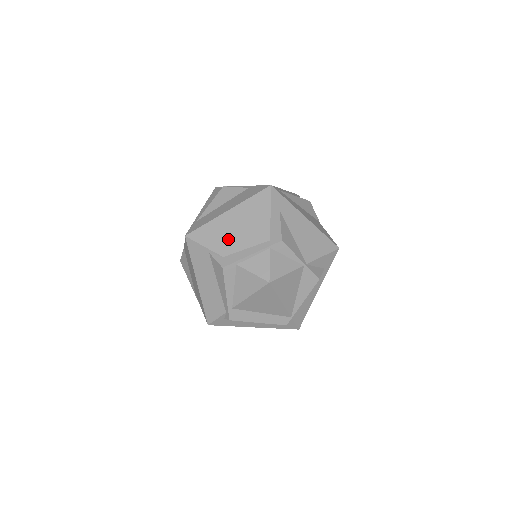
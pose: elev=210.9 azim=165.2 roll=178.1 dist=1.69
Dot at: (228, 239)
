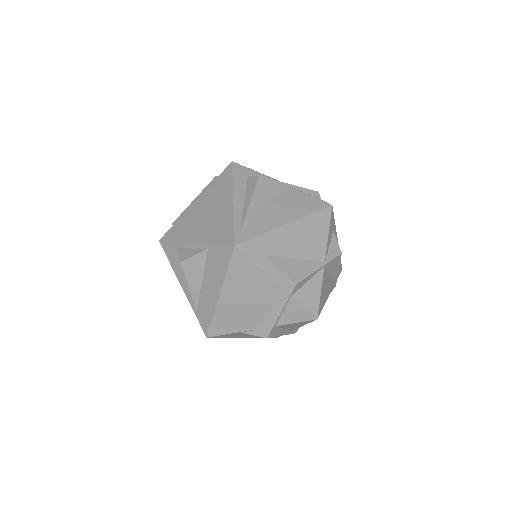
Dot at: (246, 315)
